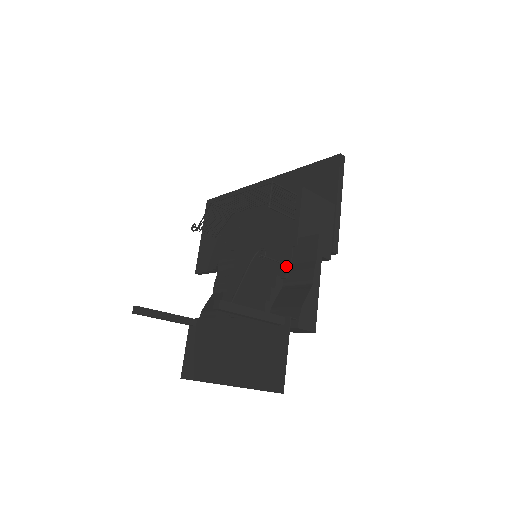
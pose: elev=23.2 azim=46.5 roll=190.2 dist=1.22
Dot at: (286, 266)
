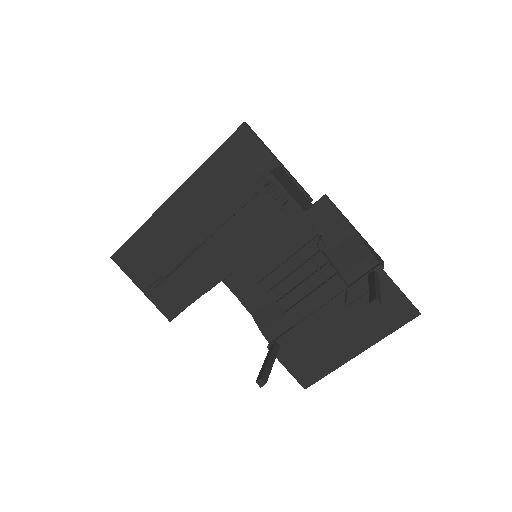
Dot at: occluded
